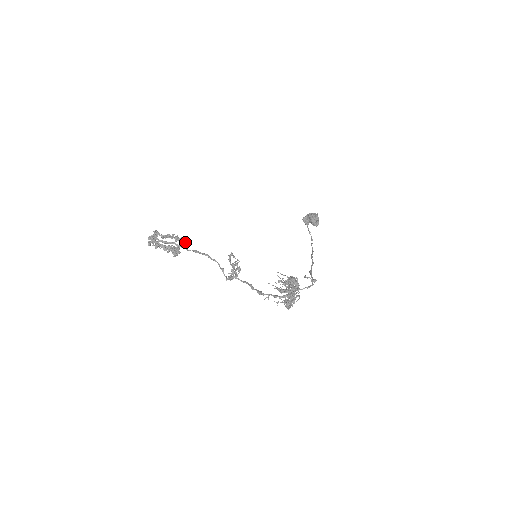
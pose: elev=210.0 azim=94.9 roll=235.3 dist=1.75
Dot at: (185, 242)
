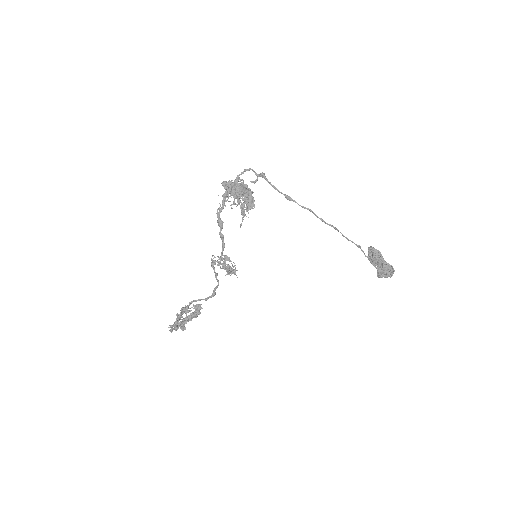
Dot at: (199, 306)
